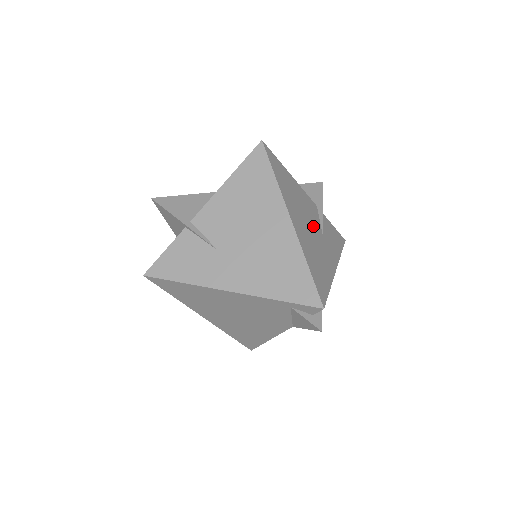
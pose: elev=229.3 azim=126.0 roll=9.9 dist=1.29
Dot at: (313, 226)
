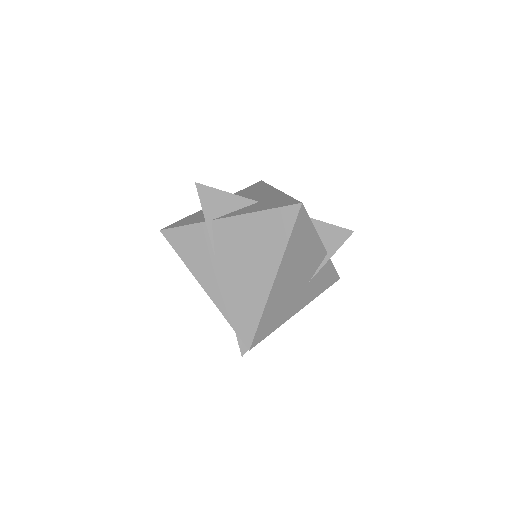
Dot at: (302, 277)
